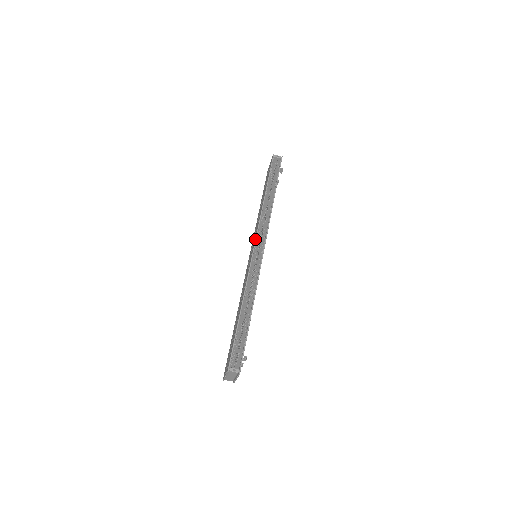
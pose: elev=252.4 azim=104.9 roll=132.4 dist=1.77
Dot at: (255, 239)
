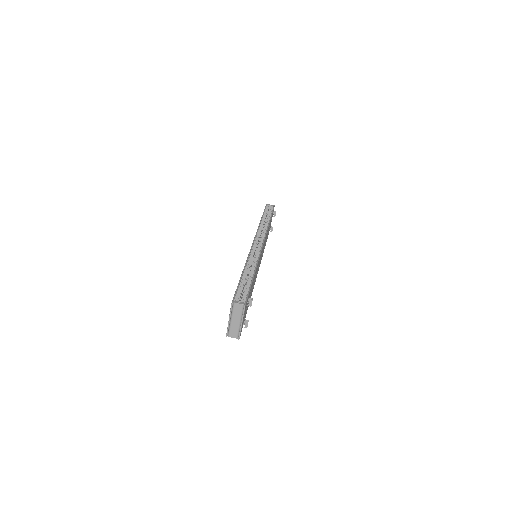
Dot at: (254, 237)
